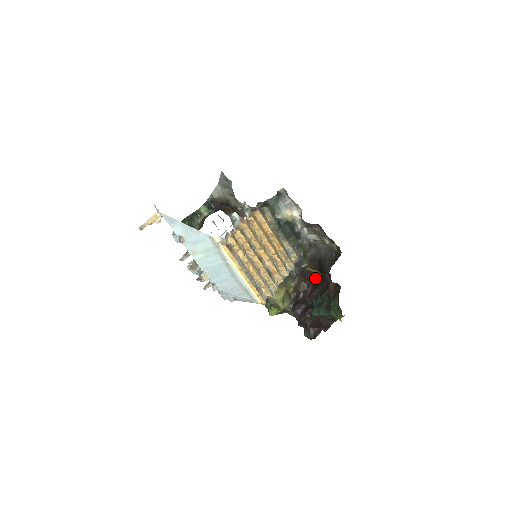
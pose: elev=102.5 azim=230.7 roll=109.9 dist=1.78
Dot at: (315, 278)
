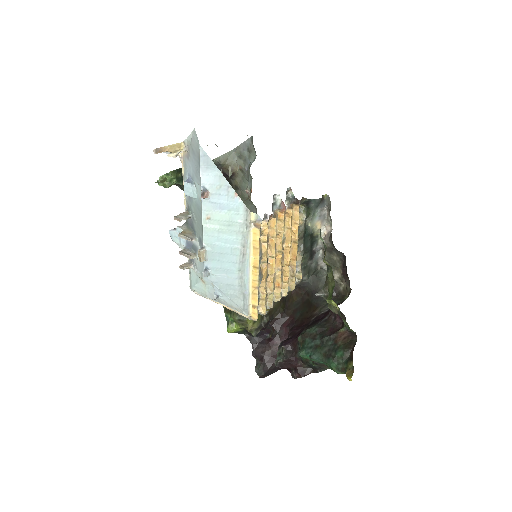
Dot at: (296, 309)
